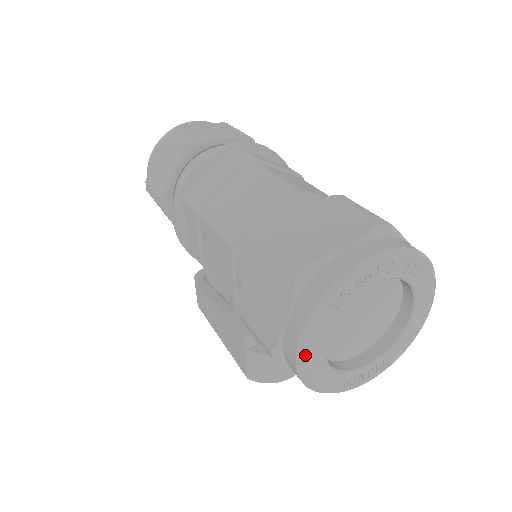
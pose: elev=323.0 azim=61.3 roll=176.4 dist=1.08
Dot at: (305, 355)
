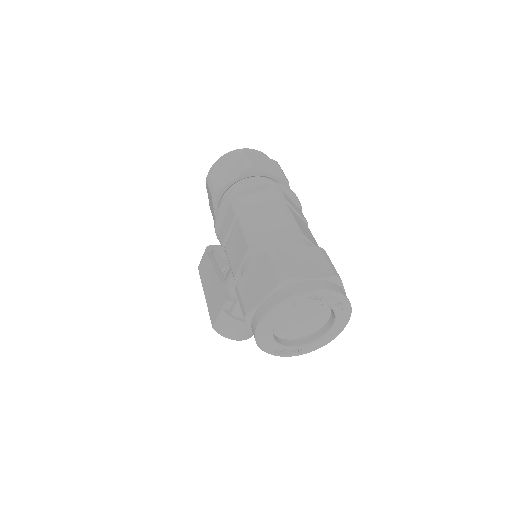
Dot at: (264, 323)
